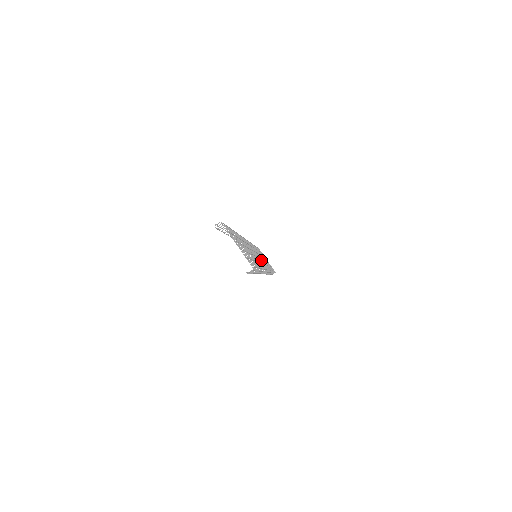
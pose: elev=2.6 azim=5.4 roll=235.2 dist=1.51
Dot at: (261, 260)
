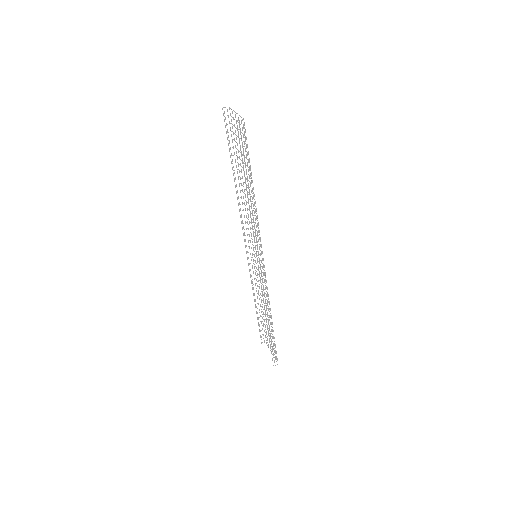
Dot at: occluded
